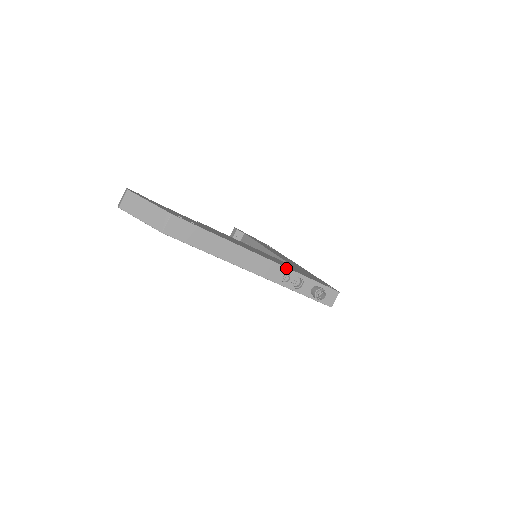
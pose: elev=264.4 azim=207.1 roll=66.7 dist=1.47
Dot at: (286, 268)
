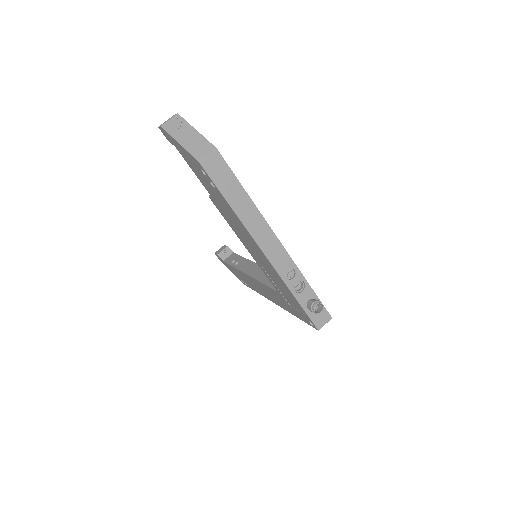
Dot at: (295, 264)
